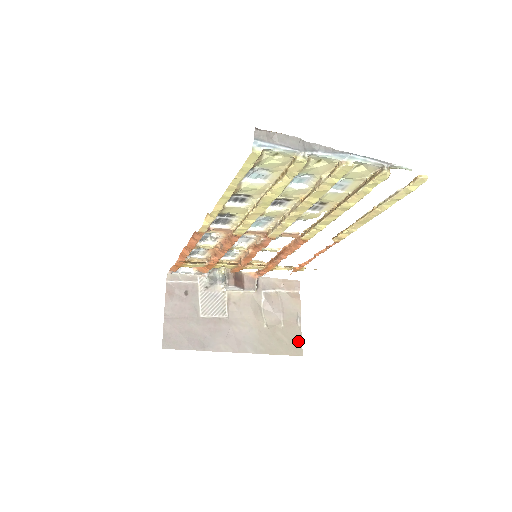
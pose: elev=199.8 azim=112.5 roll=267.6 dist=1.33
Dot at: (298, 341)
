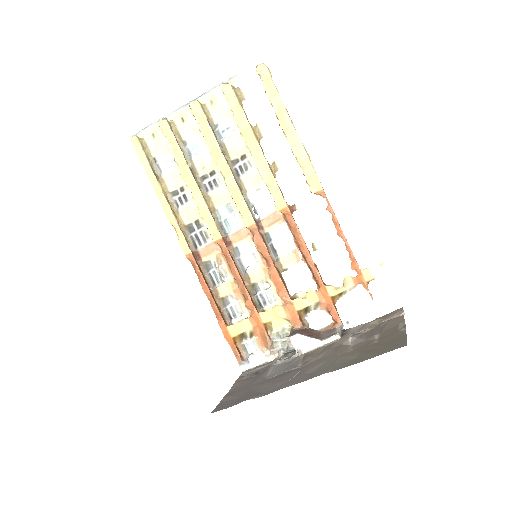
Dot at: (400, 340)
